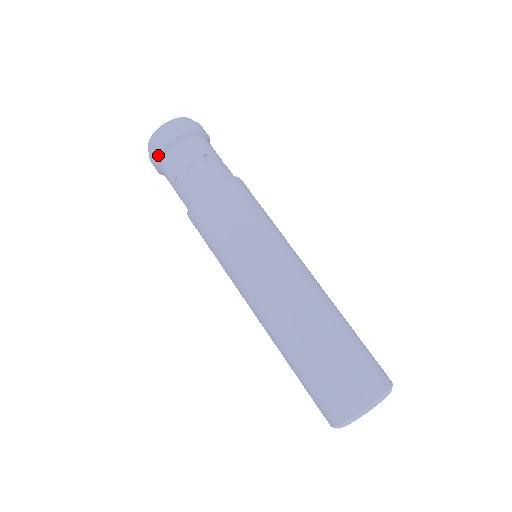
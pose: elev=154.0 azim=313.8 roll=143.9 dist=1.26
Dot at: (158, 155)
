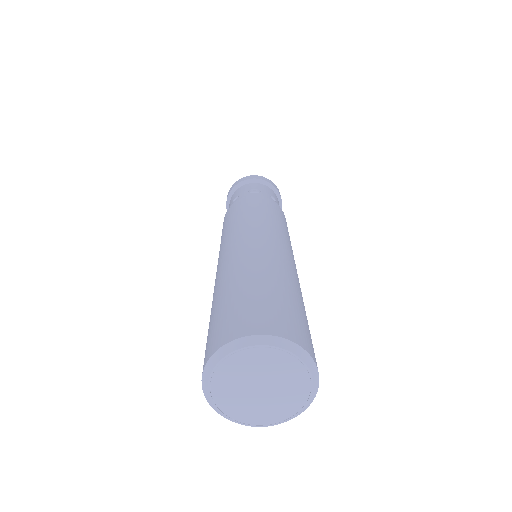
Dot at: (226, 201)
